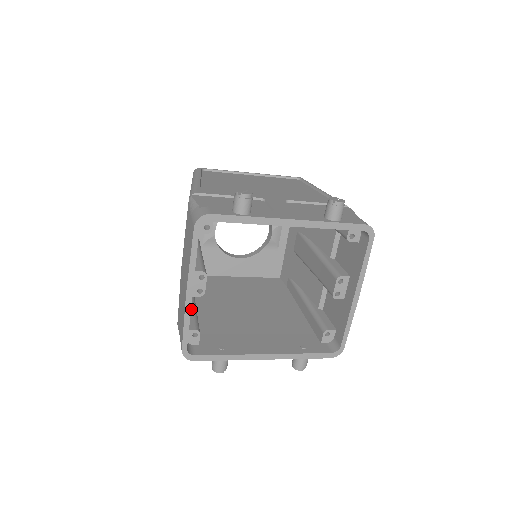
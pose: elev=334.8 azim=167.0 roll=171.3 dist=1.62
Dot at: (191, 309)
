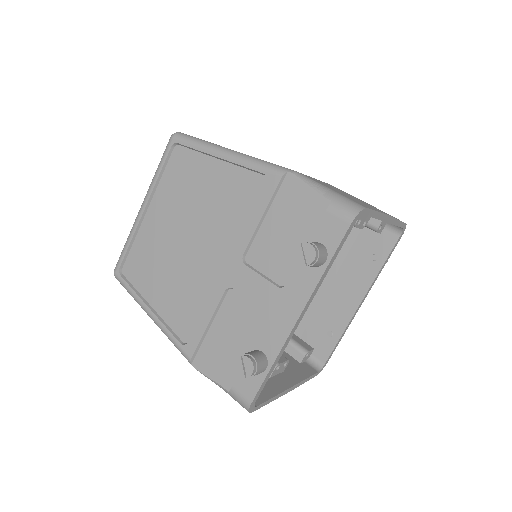
Dot at: occluded
